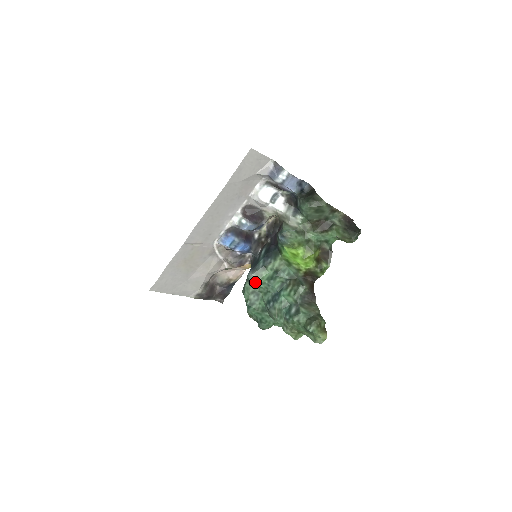
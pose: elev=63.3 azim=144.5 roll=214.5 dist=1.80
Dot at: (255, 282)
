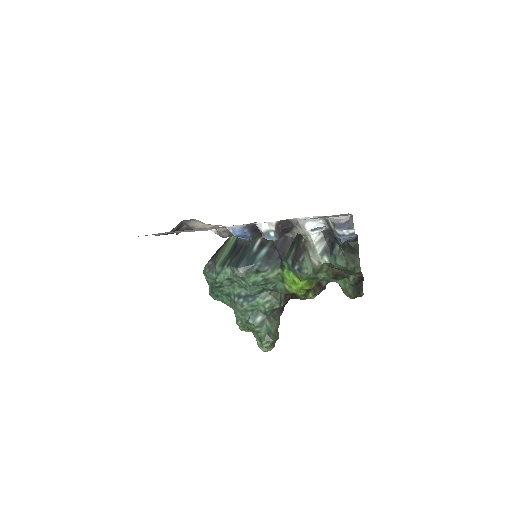
Dot at: (239, 276)
